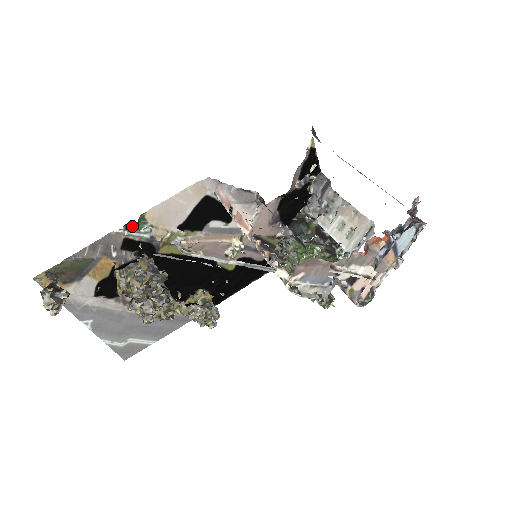
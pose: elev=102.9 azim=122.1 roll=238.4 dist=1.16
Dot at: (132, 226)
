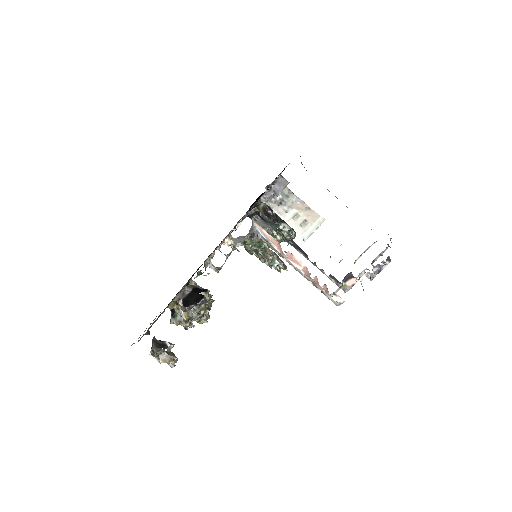
Dot at: occluded
